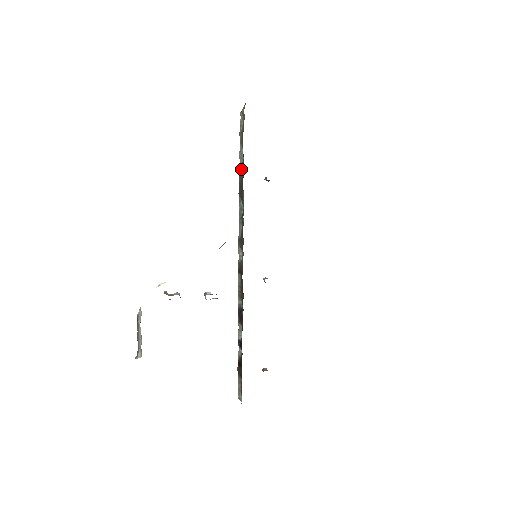
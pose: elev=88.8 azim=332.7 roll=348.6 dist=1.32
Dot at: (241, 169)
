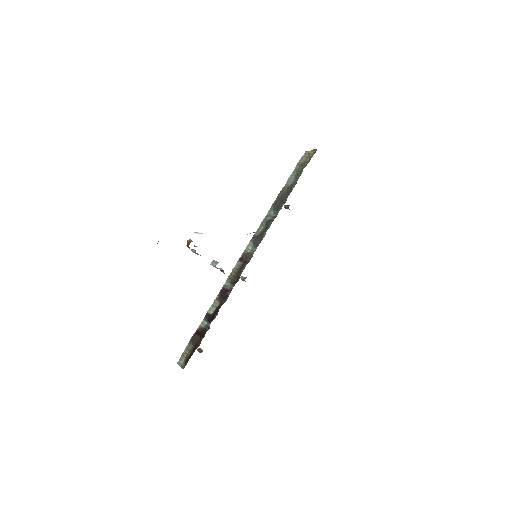
Dot at: (286, 188)
